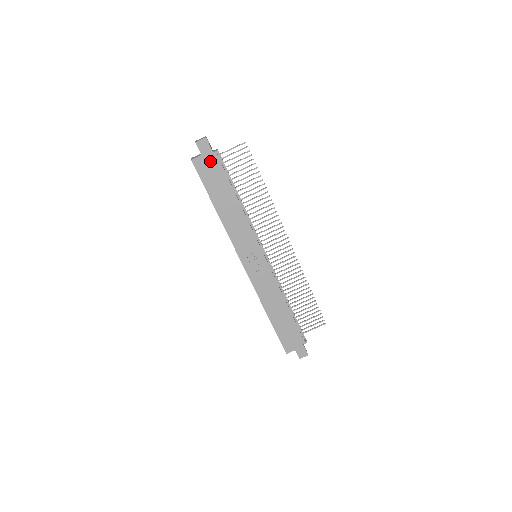
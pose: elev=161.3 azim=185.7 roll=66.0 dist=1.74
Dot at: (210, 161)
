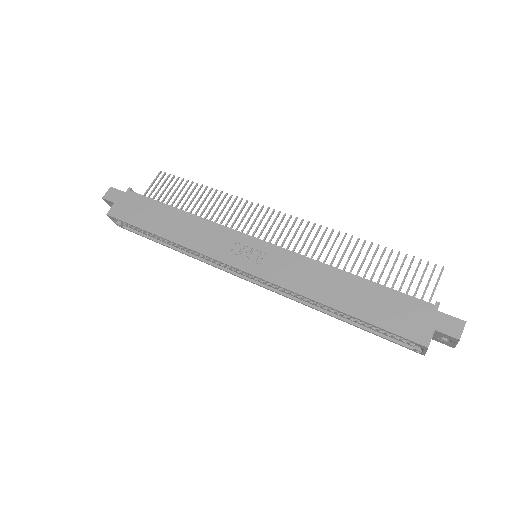
Dot at: (127, 201)
